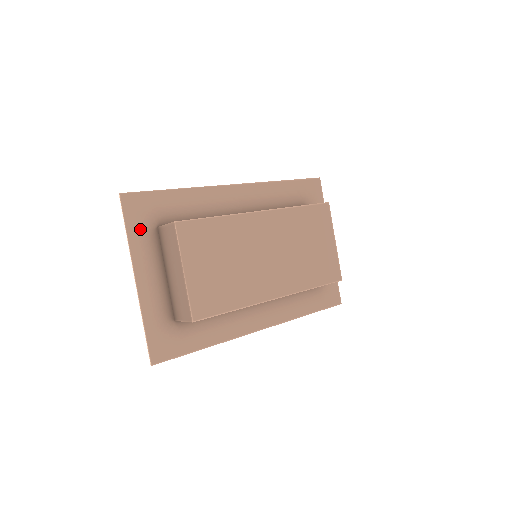
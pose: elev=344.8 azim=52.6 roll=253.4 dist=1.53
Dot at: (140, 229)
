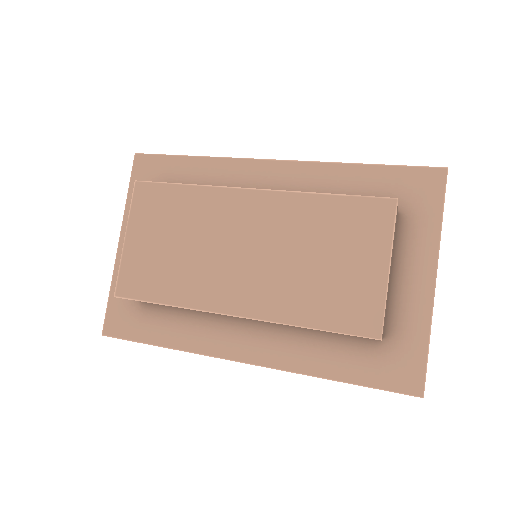
Dot at: occluded
